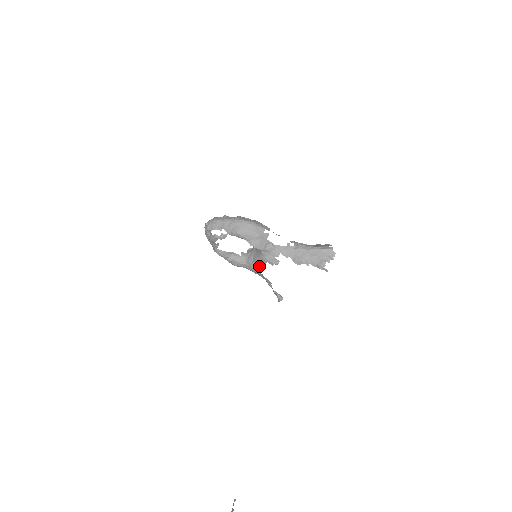
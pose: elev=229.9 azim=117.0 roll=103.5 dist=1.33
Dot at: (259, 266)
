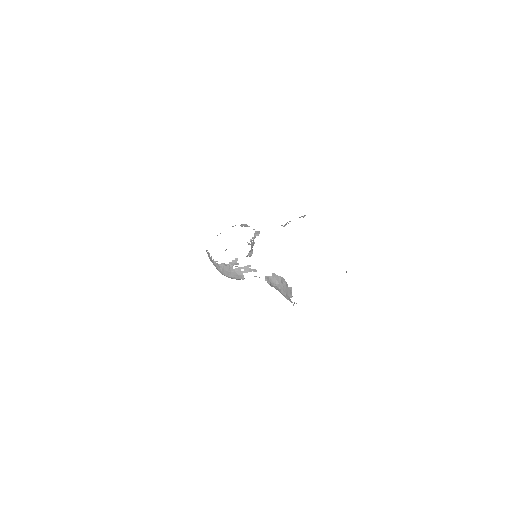
Dot at: occluded
